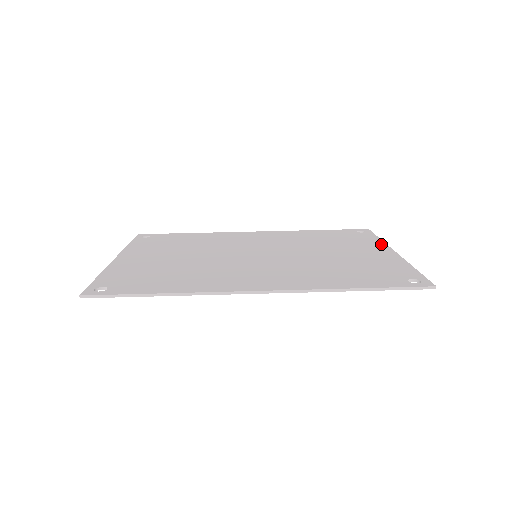
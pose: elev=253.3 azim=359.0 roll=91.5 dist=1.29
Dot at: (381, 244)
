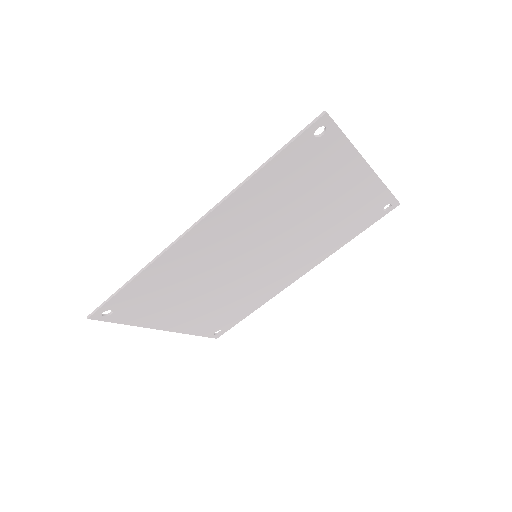
Dot at: (373, 181)
